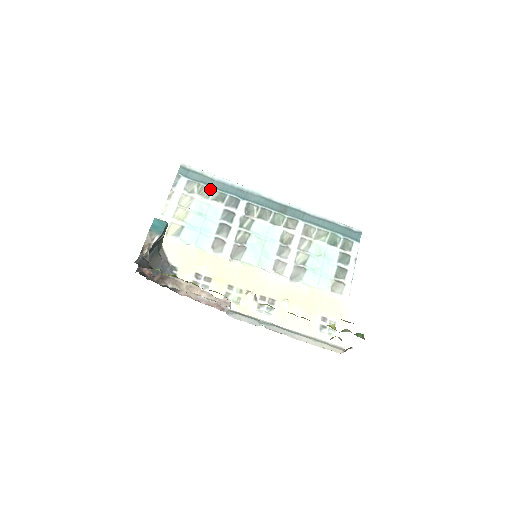
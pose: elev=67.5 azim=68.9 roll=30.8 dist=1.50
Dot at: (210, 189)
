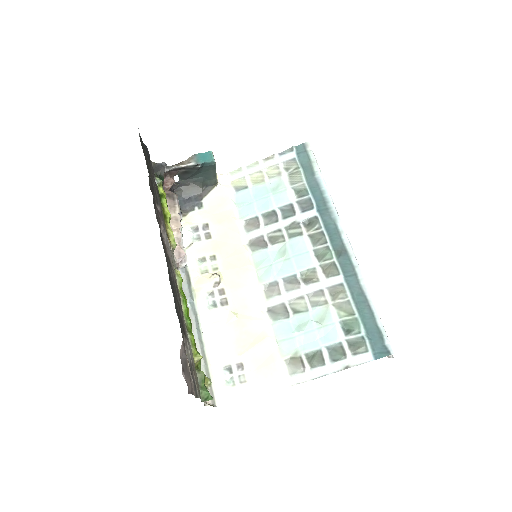
Dot at: (302, 179)
